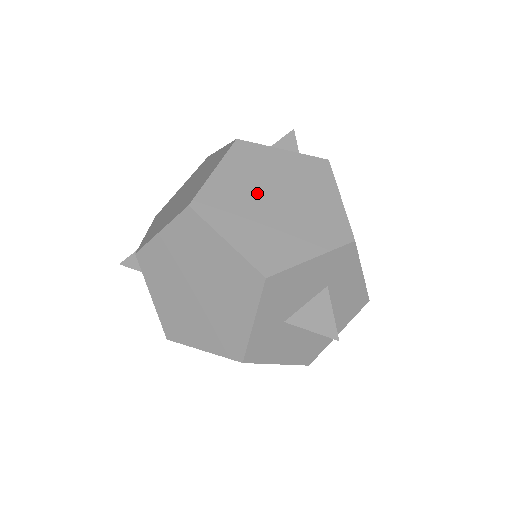
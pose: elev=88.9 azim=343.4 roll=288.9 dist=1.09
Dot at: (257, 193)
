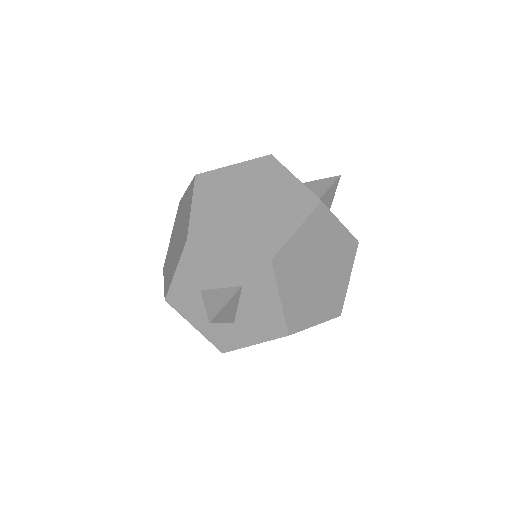
Dot at: (243, 192)
